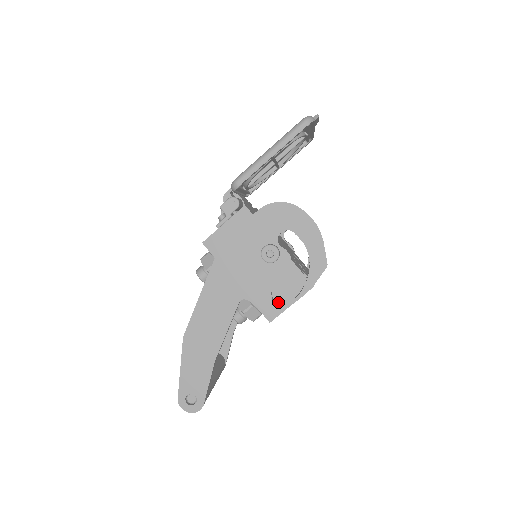
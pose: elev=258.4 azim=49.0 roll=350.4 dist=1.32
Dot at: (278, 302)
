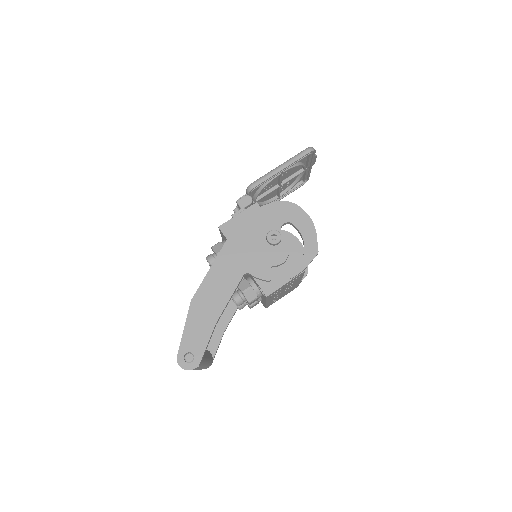
Dot at: (275, 280)
